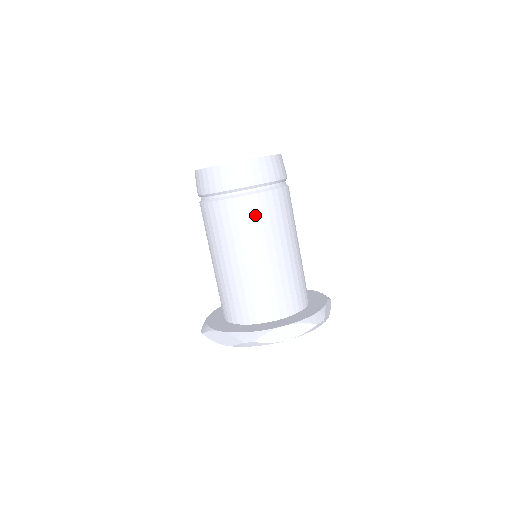
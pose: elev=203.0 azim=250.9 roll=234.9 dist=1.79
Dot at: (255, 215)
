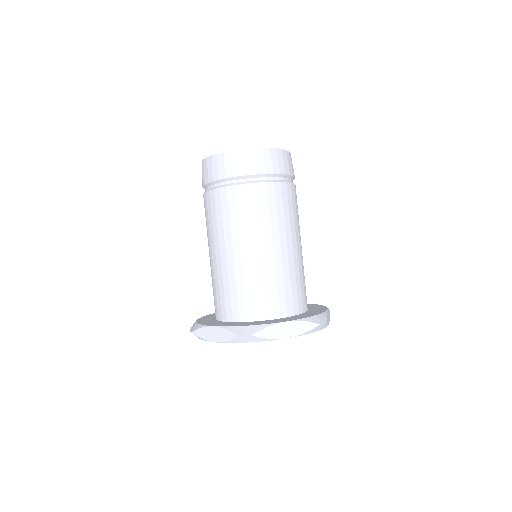
Dot at: (263, 204)
